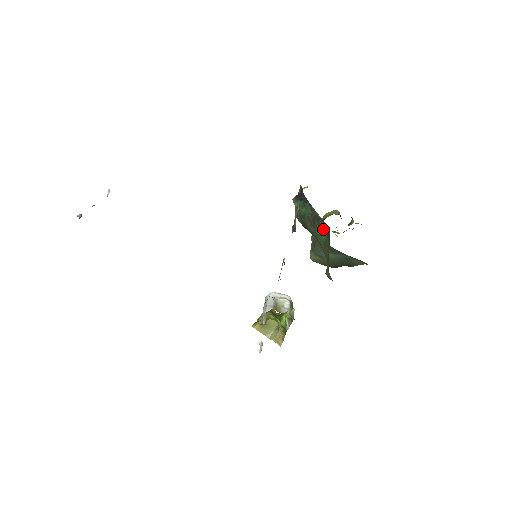
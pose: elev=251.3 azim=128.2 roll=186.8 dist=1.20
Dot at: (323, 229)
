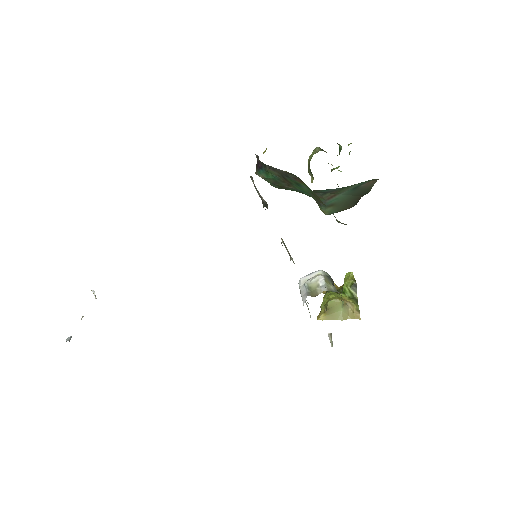
Dot at: (297, 181)
